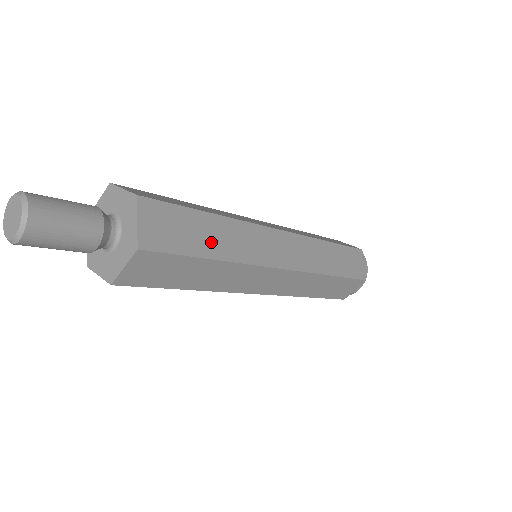
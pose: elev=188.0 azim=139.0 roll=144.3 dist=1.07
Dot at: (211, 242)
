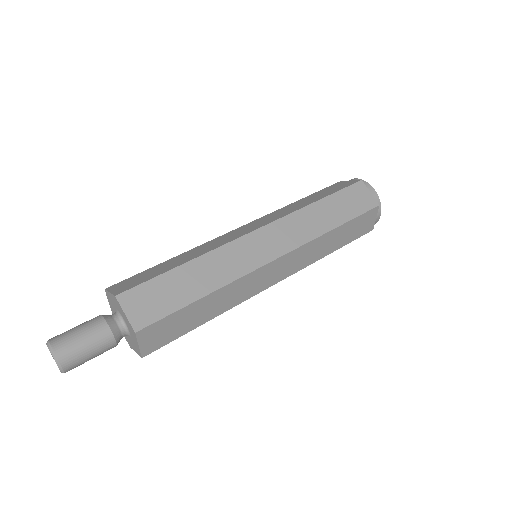
Dot at: (202, 315)
